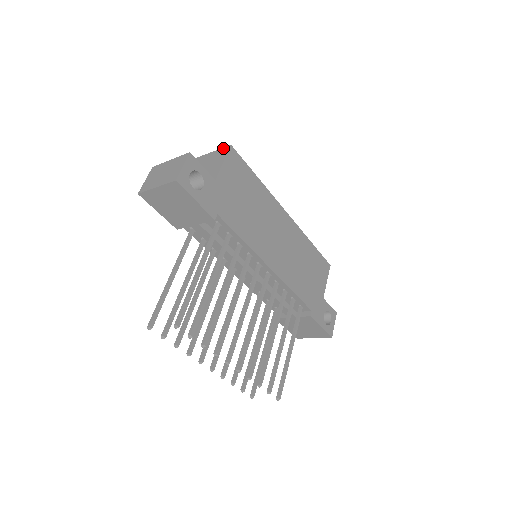
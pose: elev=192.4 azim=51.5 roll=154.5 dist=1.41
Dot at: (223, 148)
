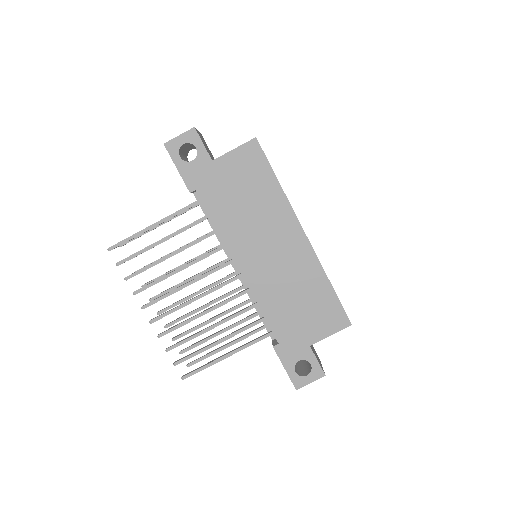
Dot at: occluded
